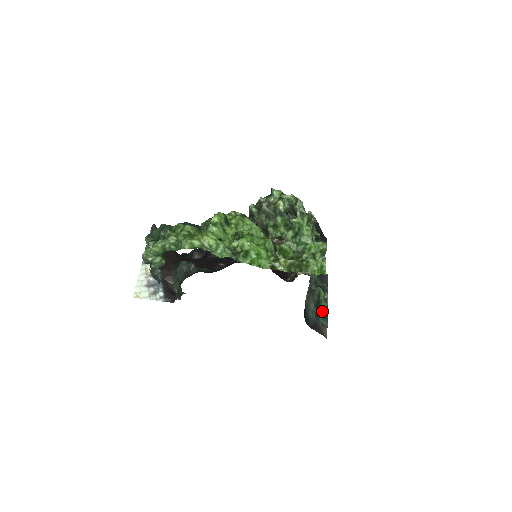
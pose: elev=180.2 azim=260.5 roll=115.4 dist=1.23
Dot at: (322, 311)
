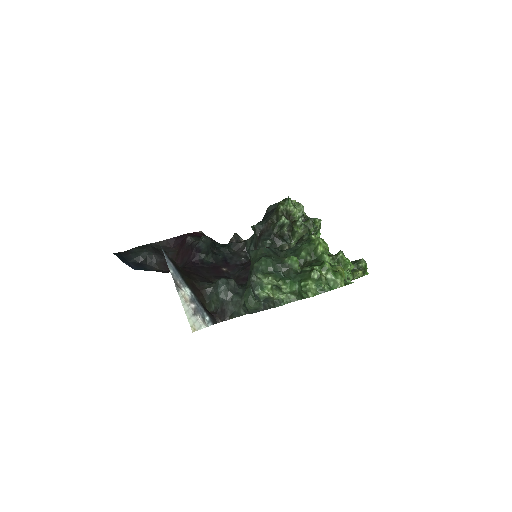
Dot at: occluded
